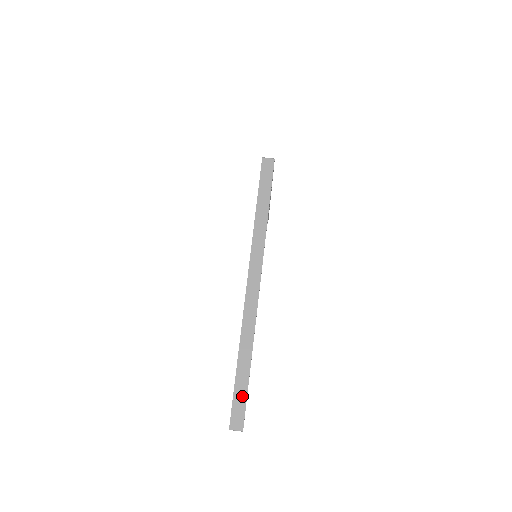
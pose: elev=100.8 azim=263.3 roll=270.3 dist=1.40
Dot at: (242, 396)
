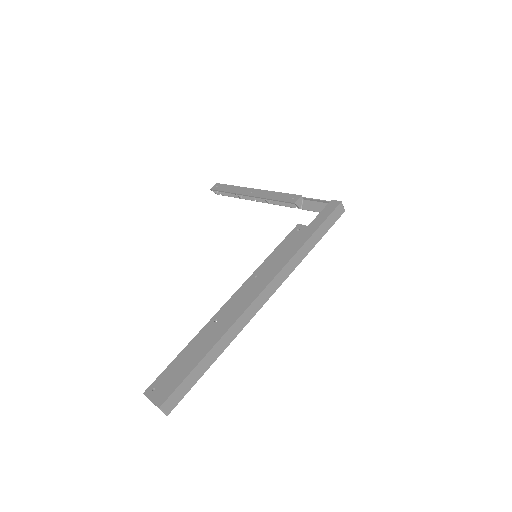
Dot at: (190, 384)
